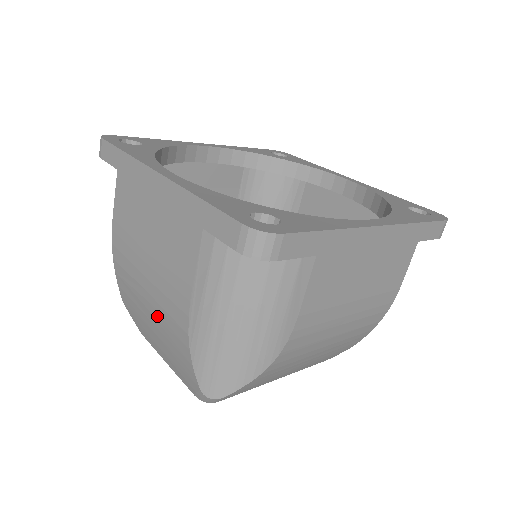
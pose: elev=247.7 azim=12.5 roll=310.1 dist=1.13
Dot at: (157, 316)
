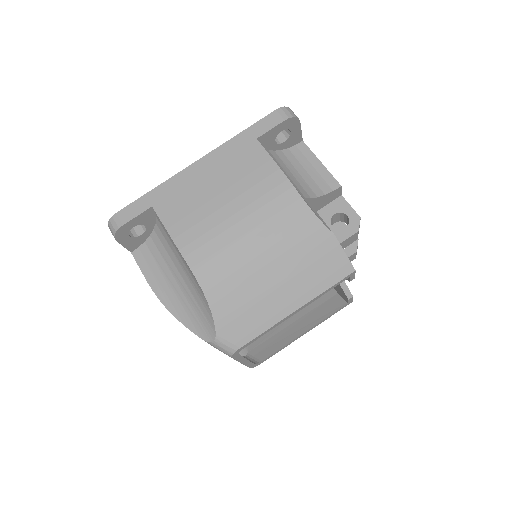
Dot at: occluded
